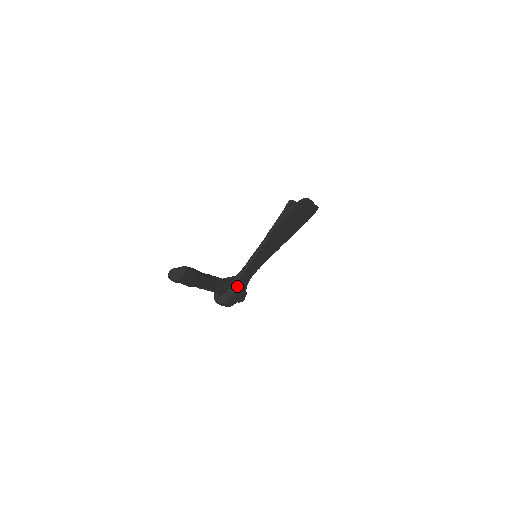
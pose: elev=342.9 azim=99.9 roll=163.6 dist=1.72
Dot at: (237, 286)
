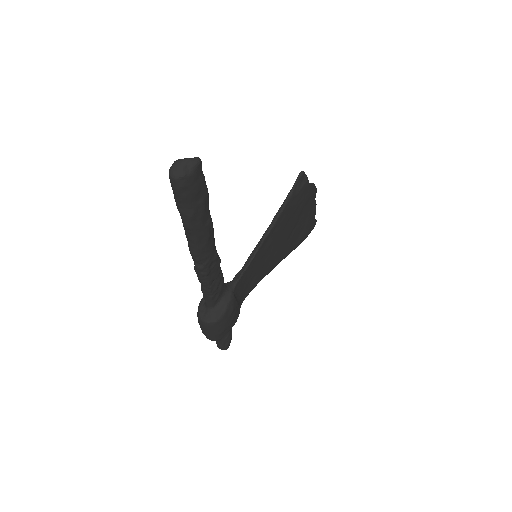
Dot at: (233, 295)
